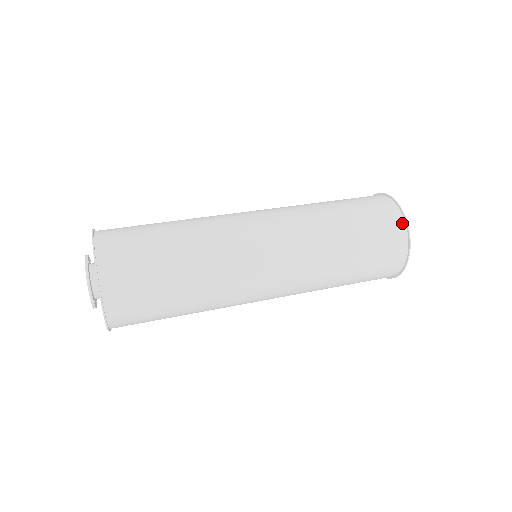
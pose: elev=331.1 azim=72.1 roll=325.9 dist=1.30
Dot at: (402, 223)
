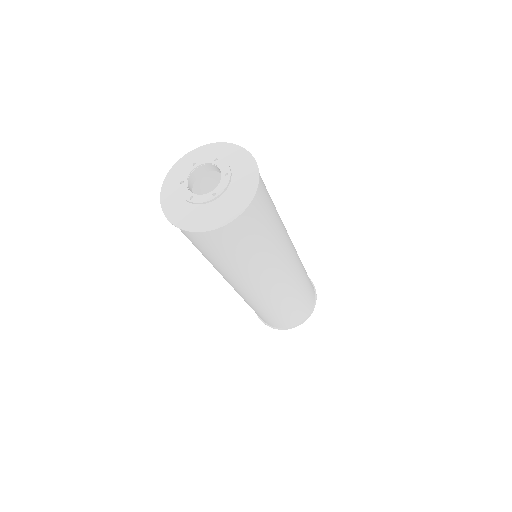
Dot at: (314, 290)
